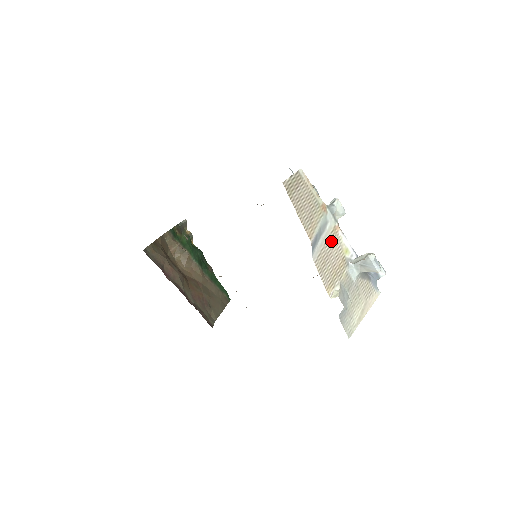
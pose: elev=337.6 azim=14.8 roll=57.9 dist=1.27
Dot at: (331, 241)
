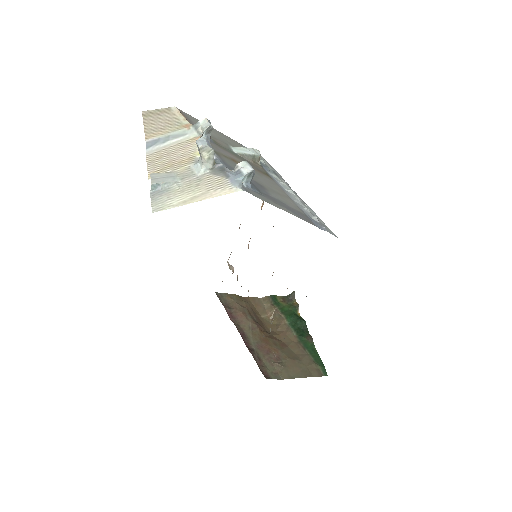
Dot at: (182, 146)
